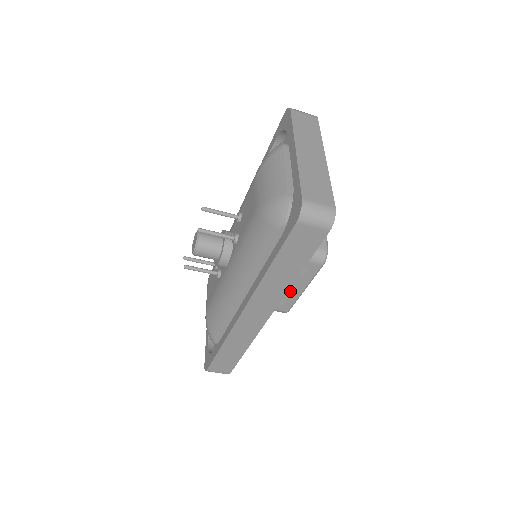
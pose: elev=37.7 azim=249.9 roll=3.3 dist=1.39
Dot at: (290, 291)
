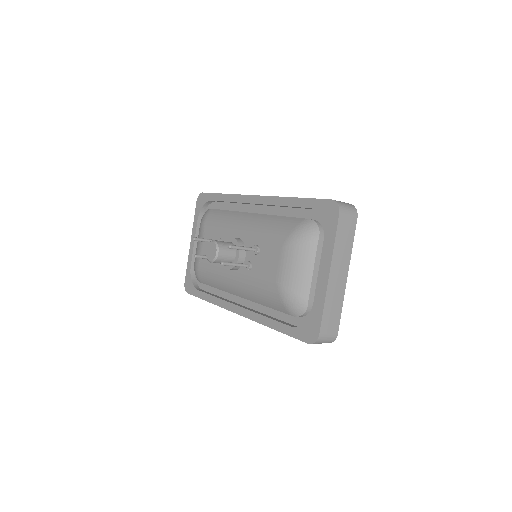
Dot at: occluded
